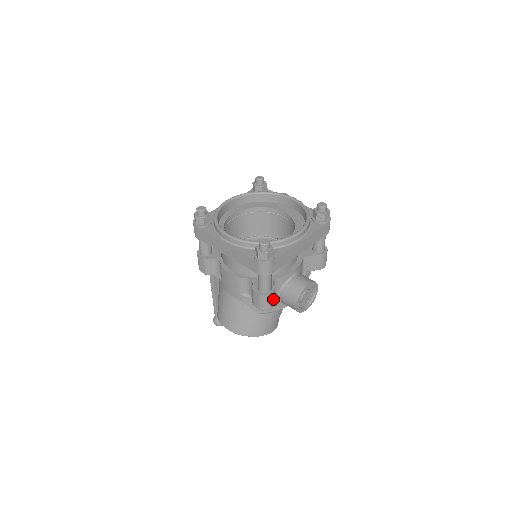
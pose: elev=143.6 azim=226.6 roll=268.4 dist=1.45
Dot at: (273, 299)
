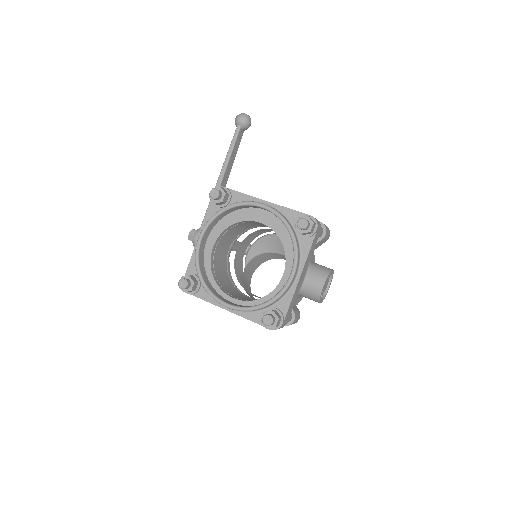
Dot at: (297, 317)
